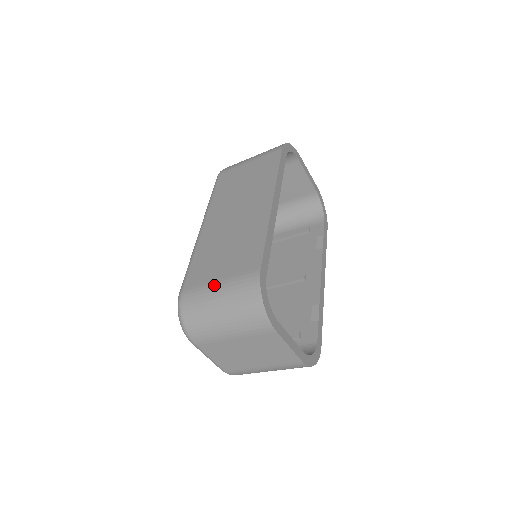
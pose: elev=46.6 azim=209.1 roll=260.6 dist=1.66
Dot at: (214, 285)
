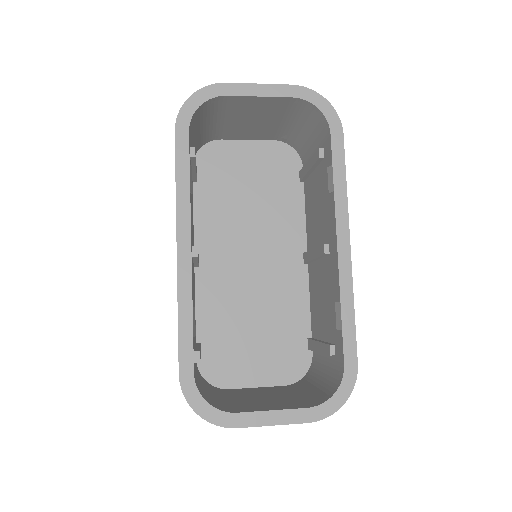
Dot at: occluded
